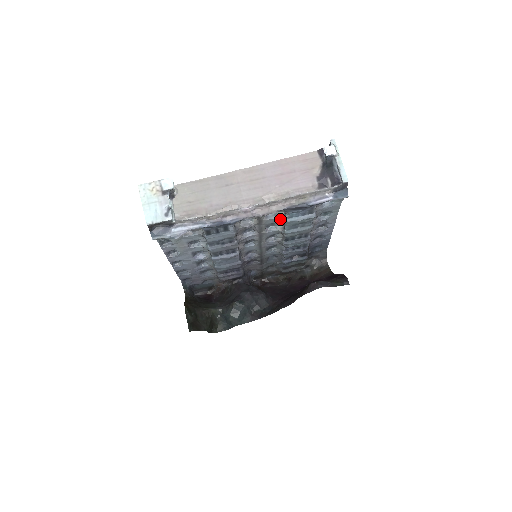
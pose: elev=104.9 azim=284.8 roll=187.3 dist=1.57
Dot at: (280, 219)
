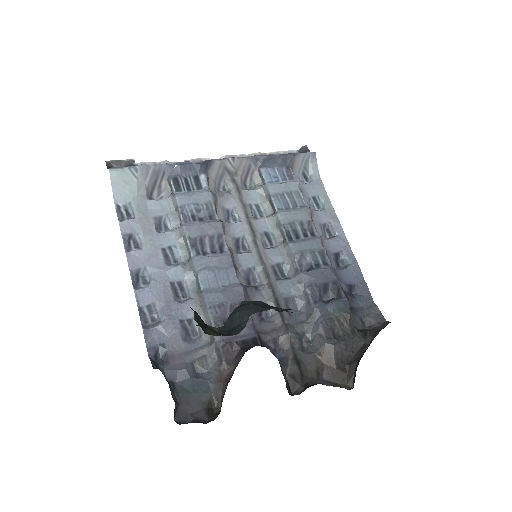
Dot at: (261, 191)
